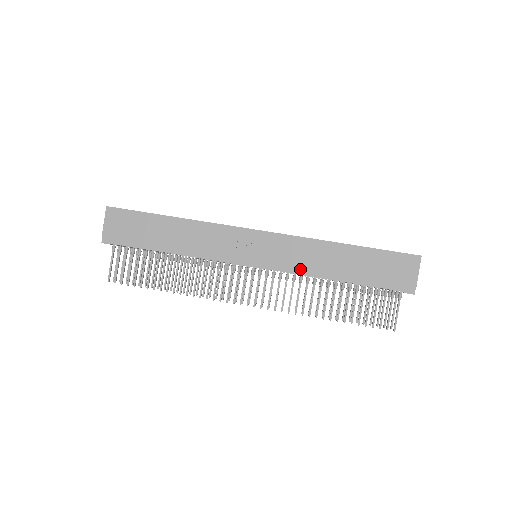
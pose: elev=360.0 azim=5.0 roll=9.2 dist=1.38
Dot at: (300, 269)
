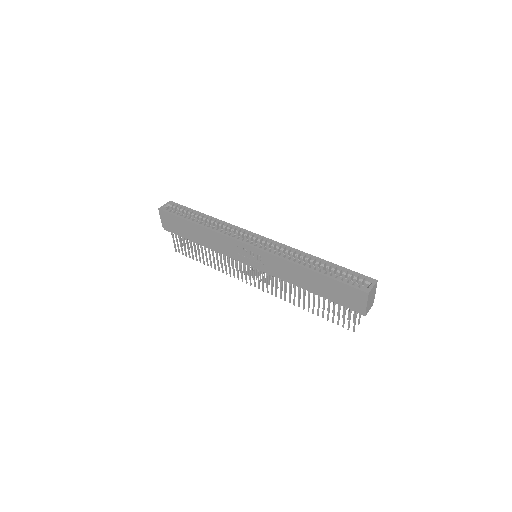
Dot at: (282, 276)
